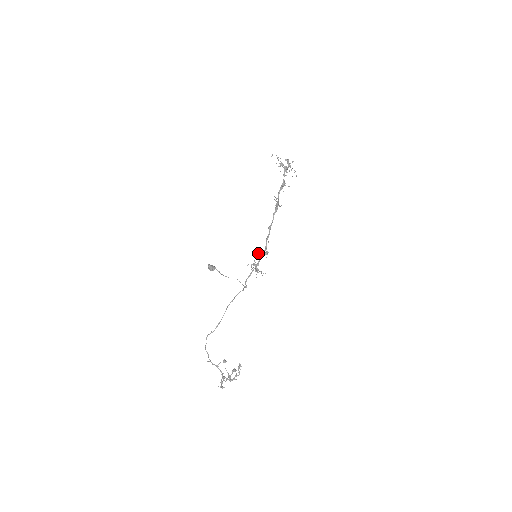
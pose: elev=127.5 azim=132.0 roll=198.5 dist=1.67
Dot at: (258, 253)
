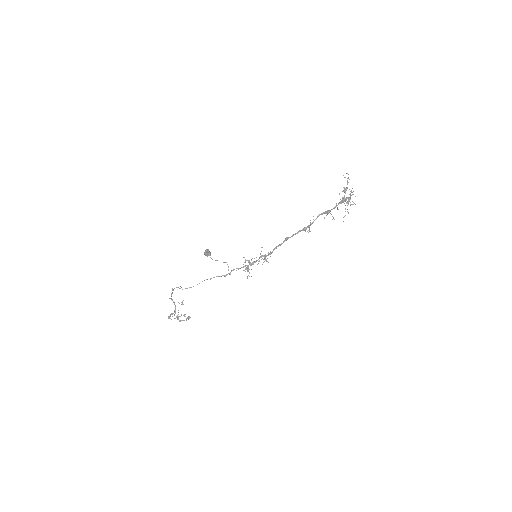
Dot at: (260, 254)
